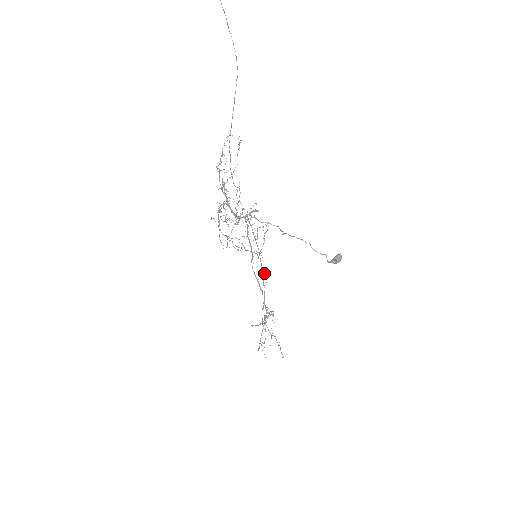
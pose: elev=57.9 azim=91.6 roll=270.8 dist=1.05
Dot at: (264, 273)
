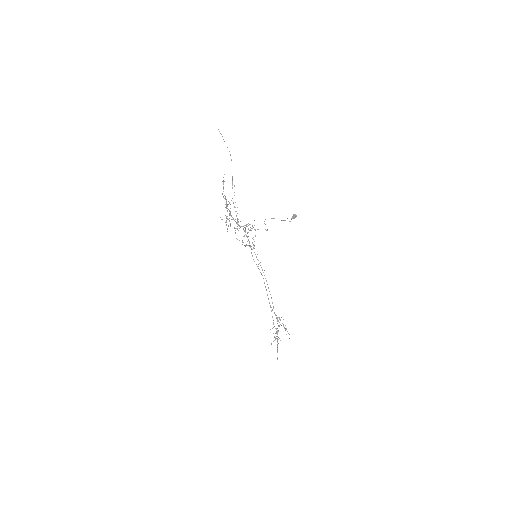
Dot at: occluded
